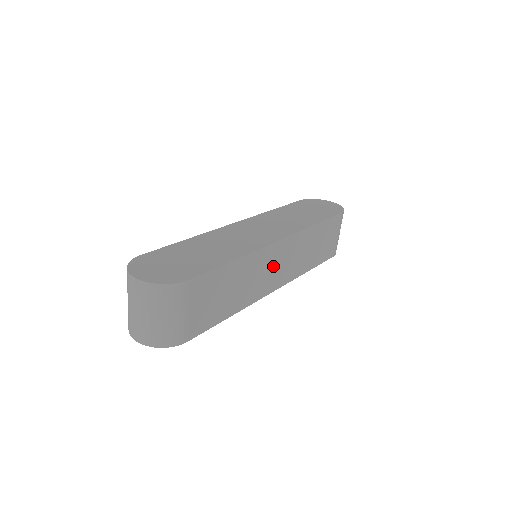
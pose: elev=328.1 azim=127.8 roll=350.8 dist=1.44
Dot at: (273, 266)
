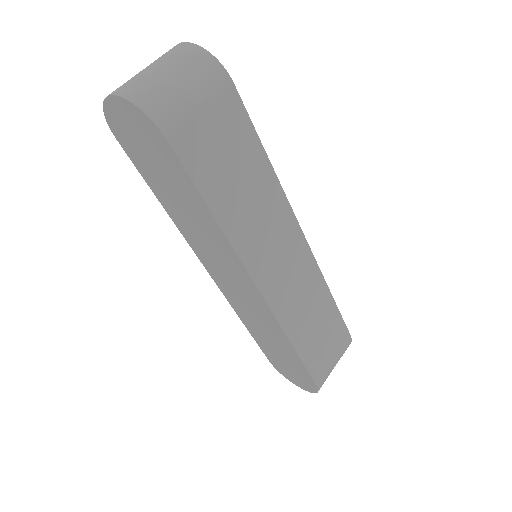
Dot at: (280, 252)
